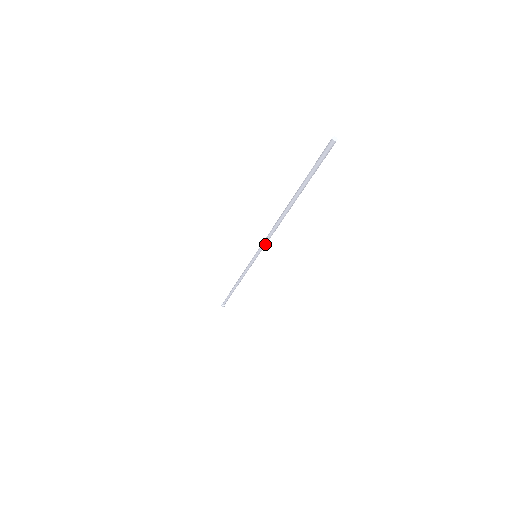
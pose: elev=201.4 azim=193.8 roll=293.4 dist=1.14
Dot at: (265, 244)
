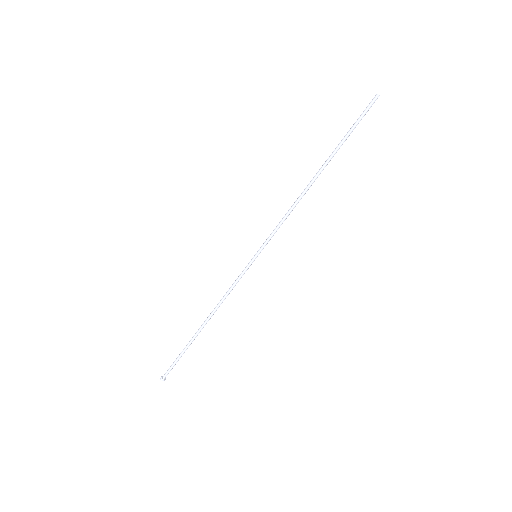
Dot at: (275, 230)
